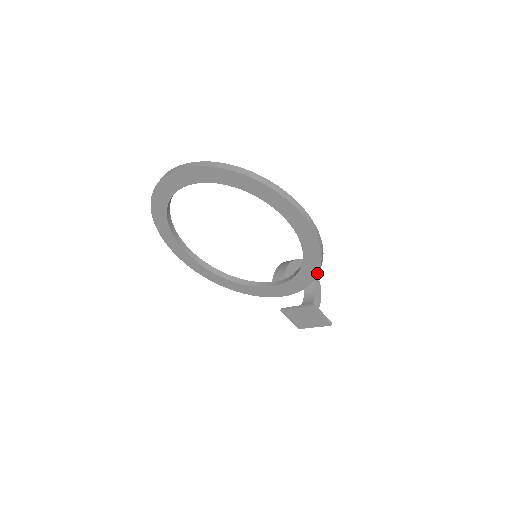
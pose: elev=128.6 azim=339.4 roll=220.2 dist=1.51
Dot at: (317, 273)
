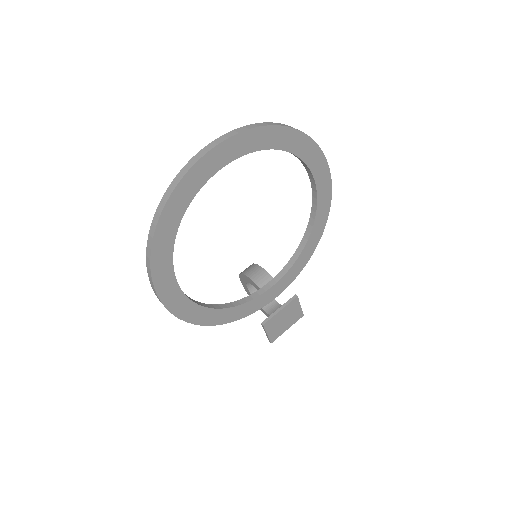
Dot at: (316, 246)
